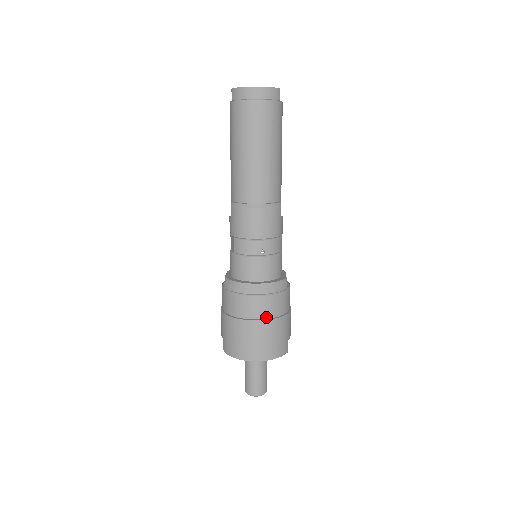
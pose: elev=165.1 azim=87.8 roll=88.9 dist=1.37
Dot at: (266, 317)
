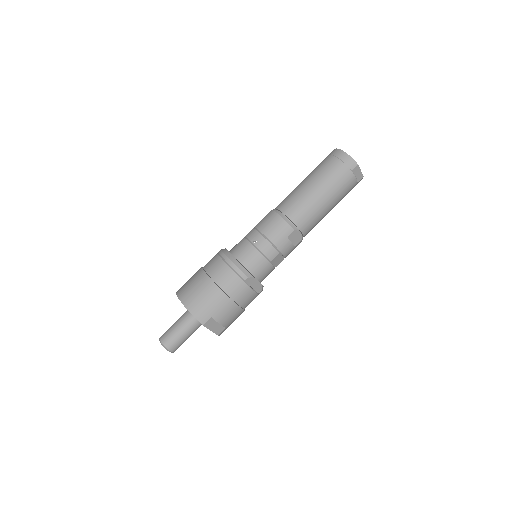
Dot at: (214, 279)
